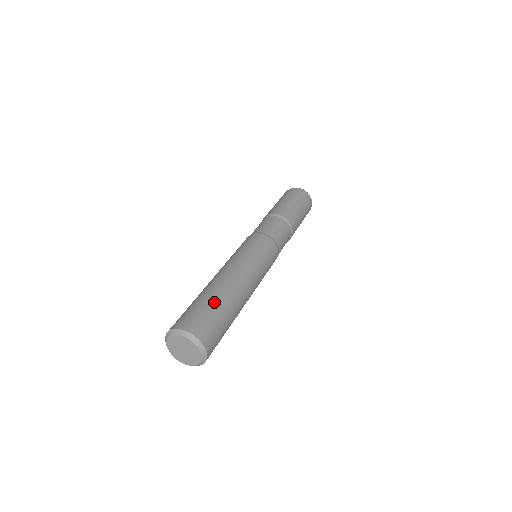
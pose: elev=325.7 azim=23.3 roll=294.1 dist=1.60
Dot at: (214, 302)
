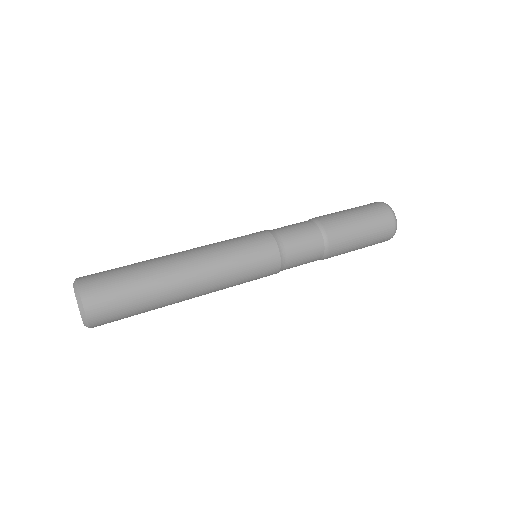
Dot at: (140, 292)
